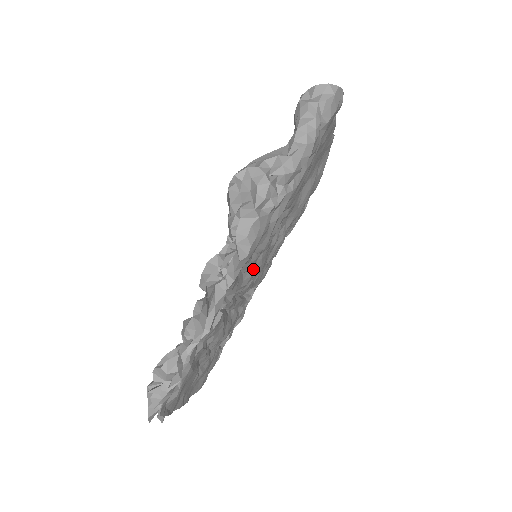
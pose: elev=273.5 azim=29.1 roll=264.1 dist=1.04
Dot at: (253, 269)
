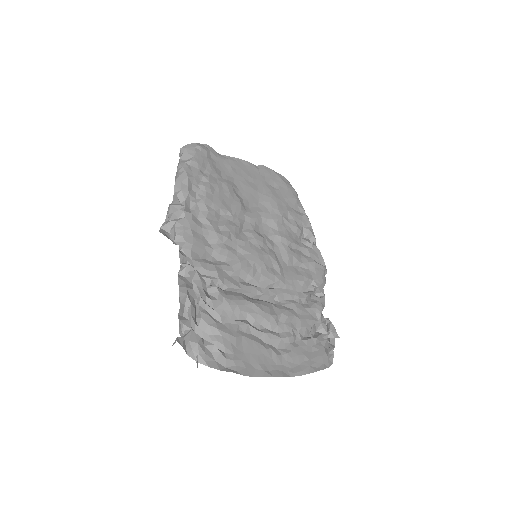
Dot at: (239, 258)
